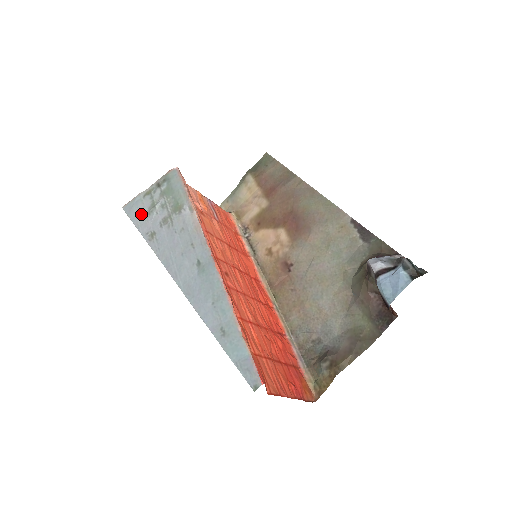
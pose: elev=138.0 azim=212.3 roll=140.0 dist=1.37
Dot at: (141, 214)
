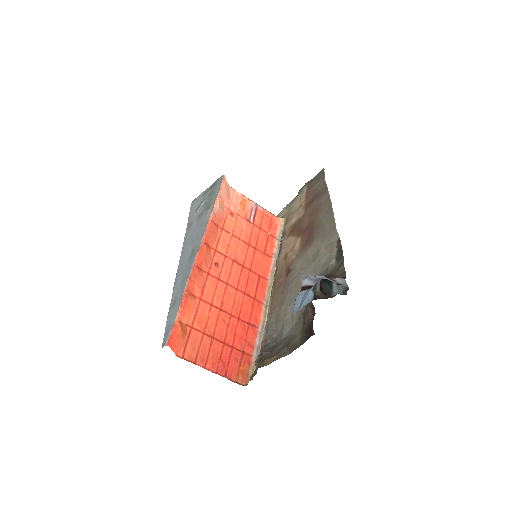
Dot at: (195, 208)
